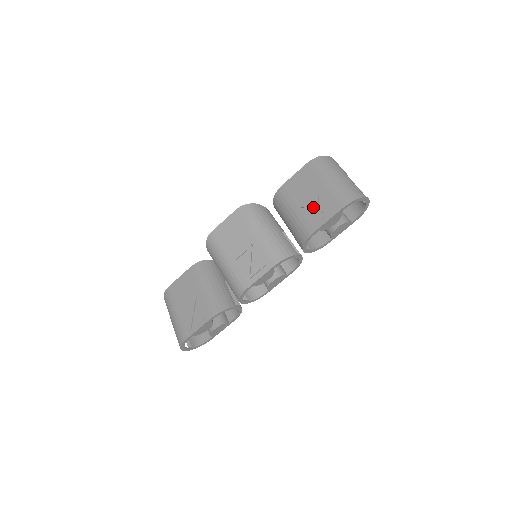
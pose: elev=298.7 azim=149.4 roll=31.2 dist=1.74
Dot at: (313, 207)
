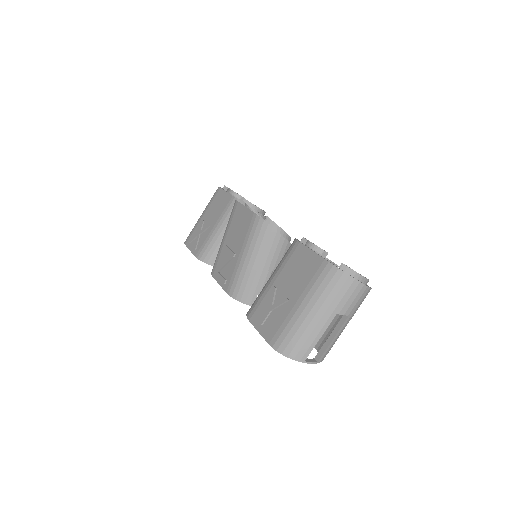
Dot at: (270, 304)
